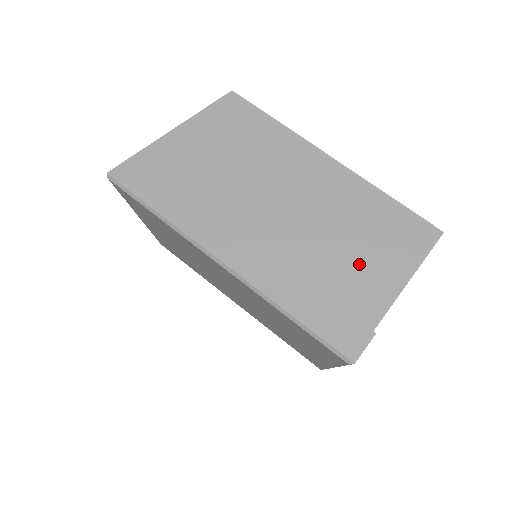
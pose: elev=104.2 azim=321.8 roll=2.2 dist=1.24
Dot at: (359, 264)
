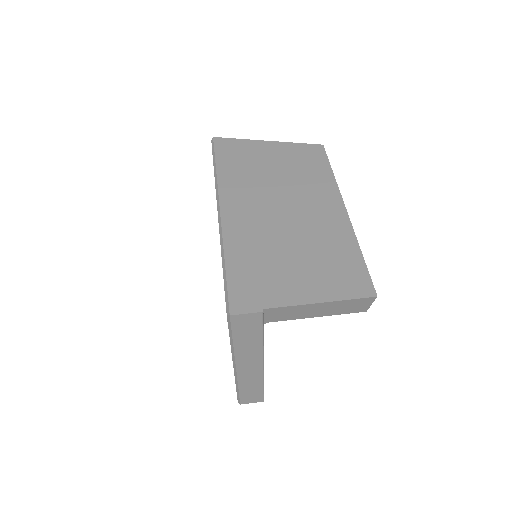
Dot at: (298, 269)
